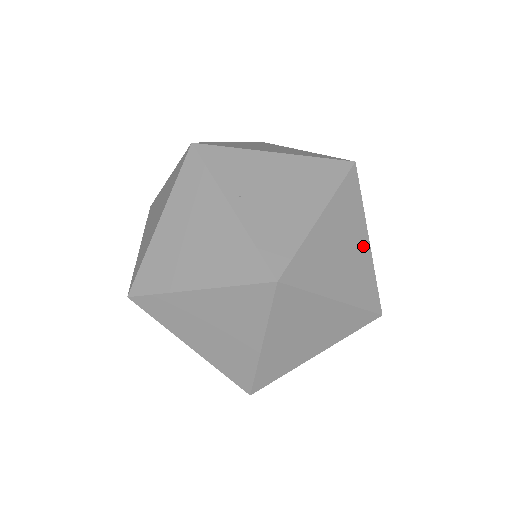
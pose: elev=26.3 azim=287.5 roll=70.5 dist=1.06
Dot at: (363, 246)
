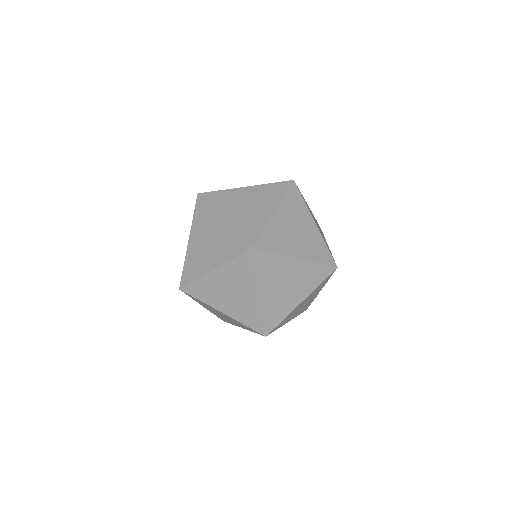
Dot at: (311, 227)
